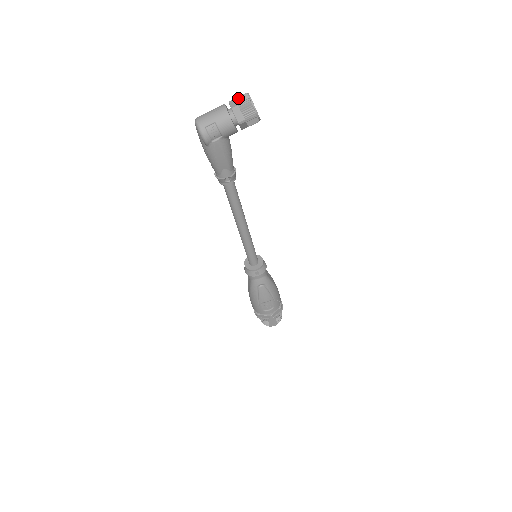
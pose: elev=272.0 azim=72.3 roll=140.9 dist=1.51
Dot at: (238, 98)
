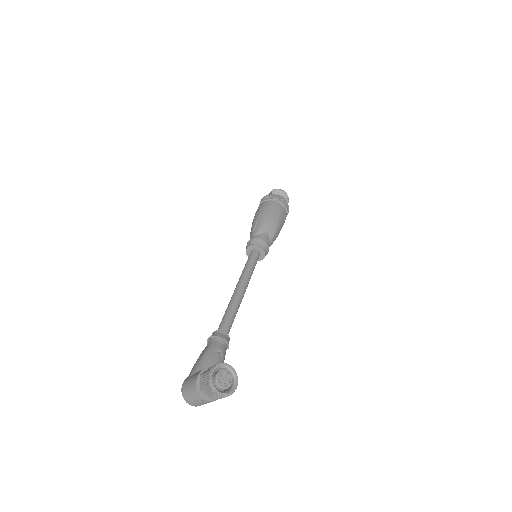
Dot at: (210, 395)
